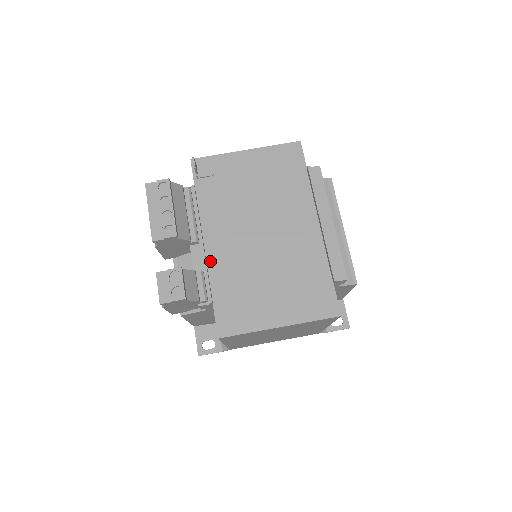
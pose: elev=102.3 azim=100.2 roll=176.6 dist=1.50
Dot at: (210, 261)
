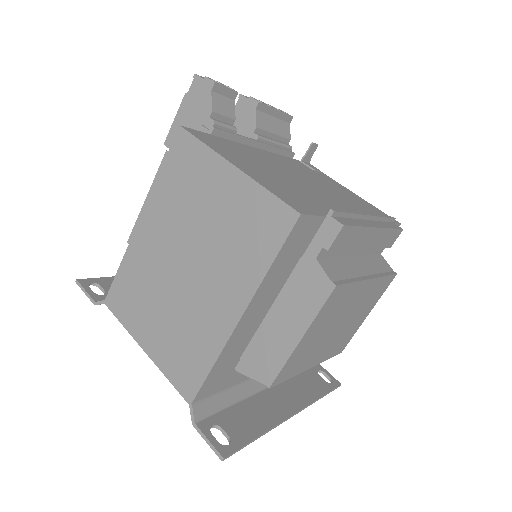
Dot at: (247, 146)
